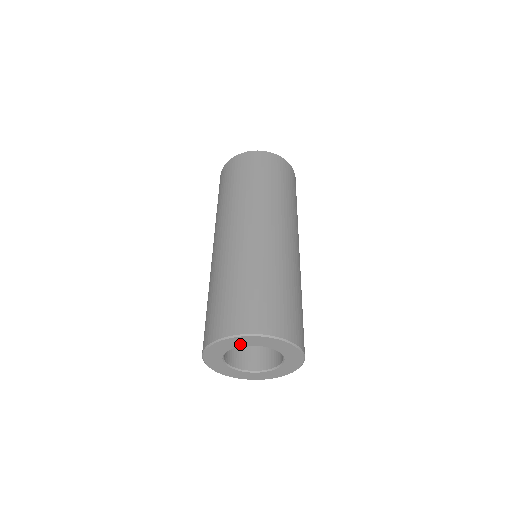
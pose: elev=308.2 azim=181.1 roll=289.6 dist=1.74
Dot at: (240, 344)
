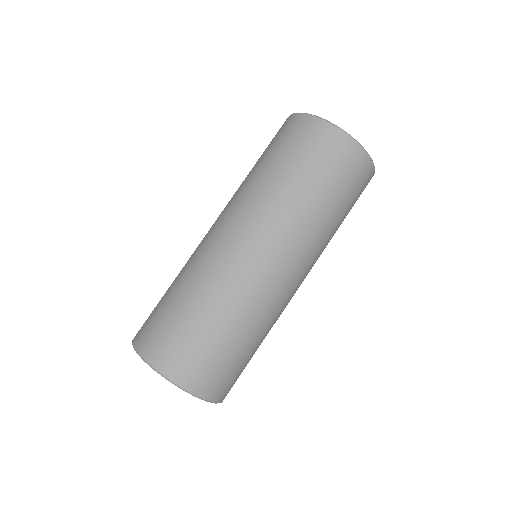
Dot at: occluded
